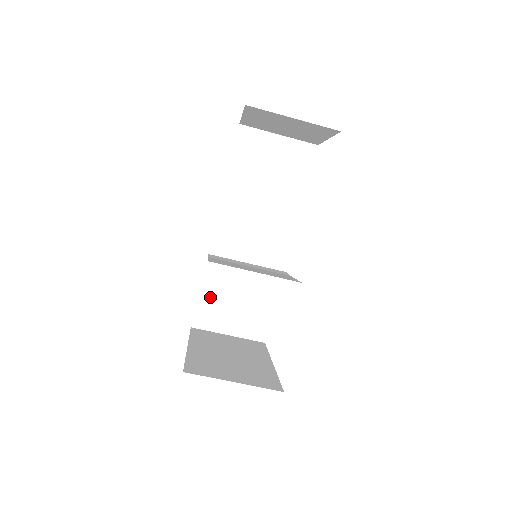
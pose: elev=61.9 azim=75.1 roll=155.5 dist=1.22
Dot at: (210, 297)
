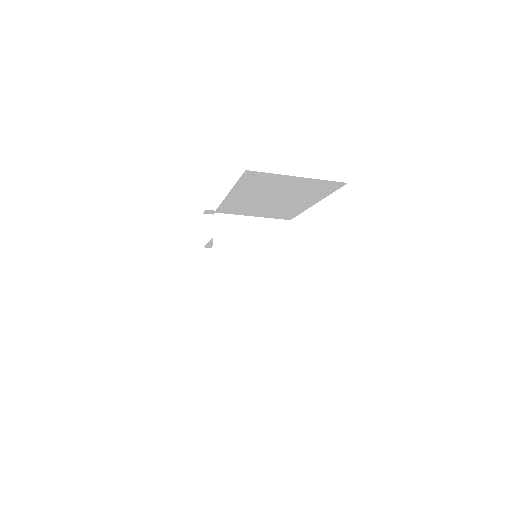
Dot at: occluded
